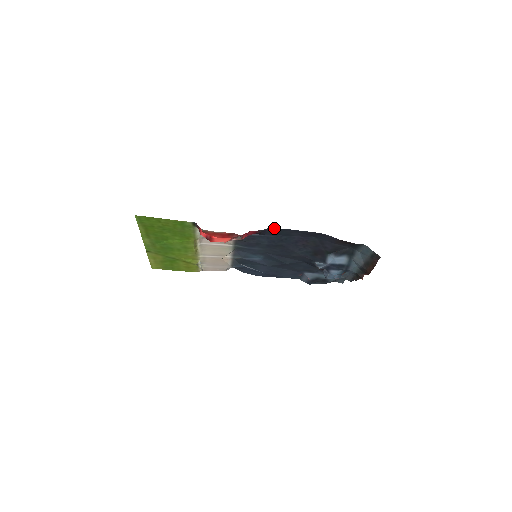
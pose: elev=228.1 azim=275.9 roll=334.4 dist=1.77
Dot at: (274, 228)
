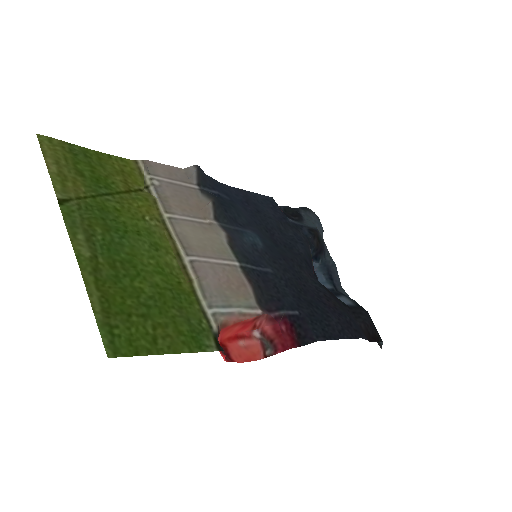
Dot at: (321, 339)
